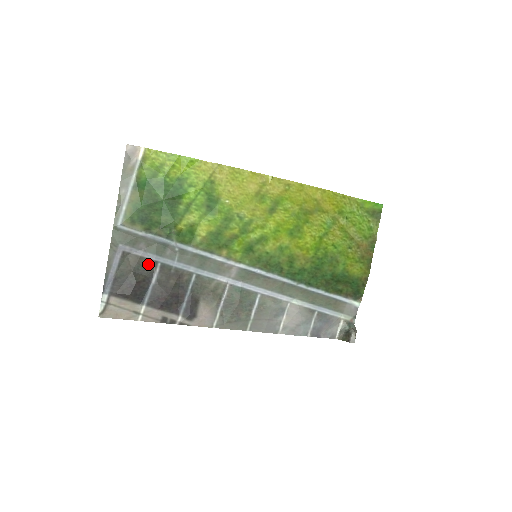
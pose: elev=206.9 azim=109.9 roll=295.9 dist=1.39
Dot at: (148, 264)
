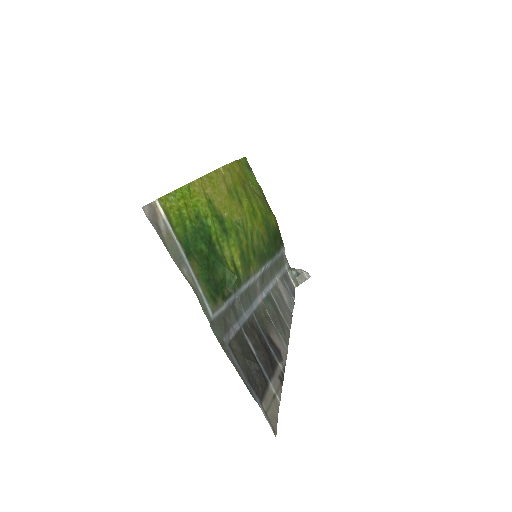
Dot at: (241, 338)
